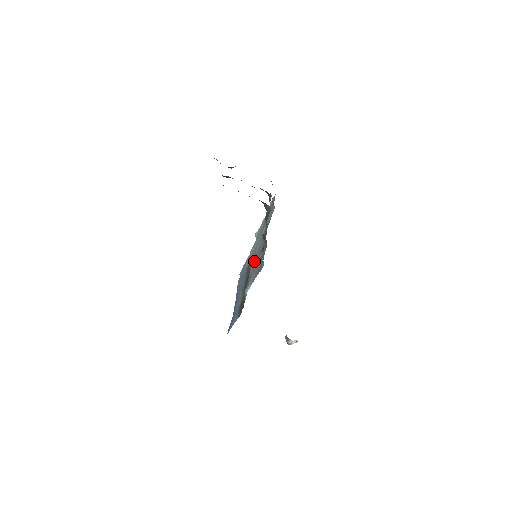
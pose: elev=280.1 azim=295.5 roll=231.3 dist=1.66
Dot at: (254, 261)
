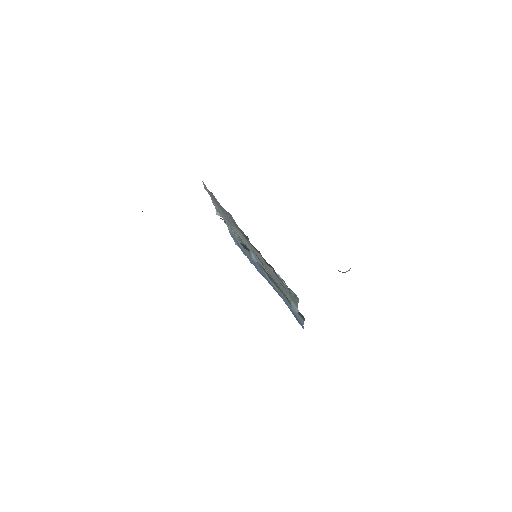
Dot at: (262, 266)
